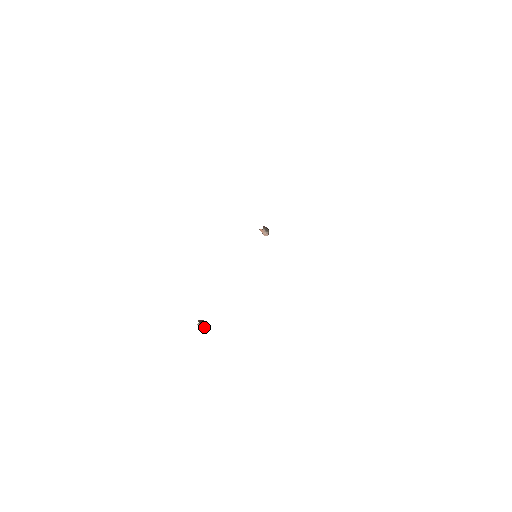
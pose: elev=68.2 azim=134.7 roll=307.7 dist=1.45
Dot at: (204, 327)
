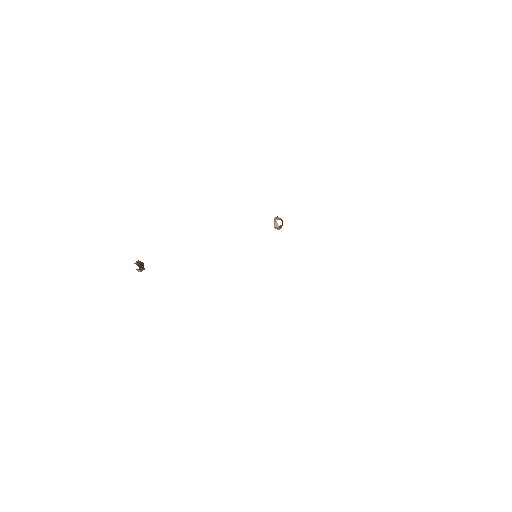
Dot at: occluded
